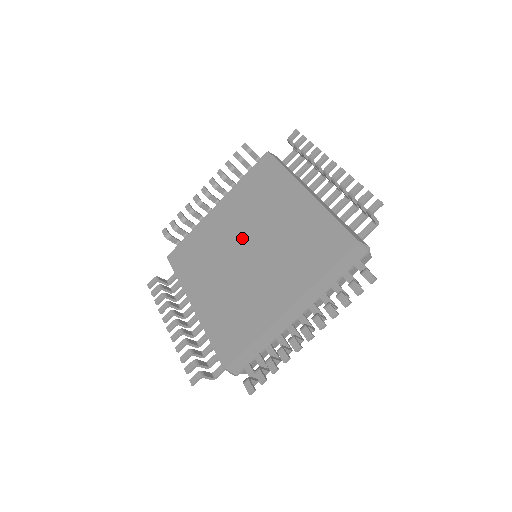
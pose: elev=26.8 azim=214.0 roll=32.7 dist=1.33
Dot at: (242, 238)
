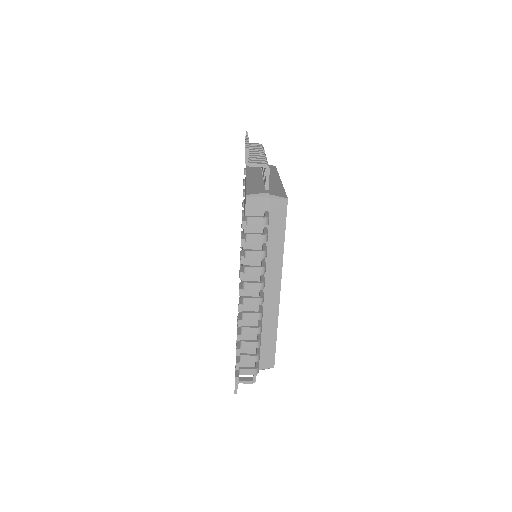
Dot at: occluded
